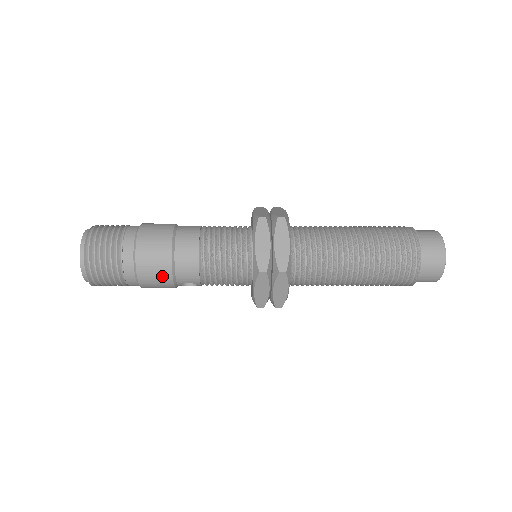
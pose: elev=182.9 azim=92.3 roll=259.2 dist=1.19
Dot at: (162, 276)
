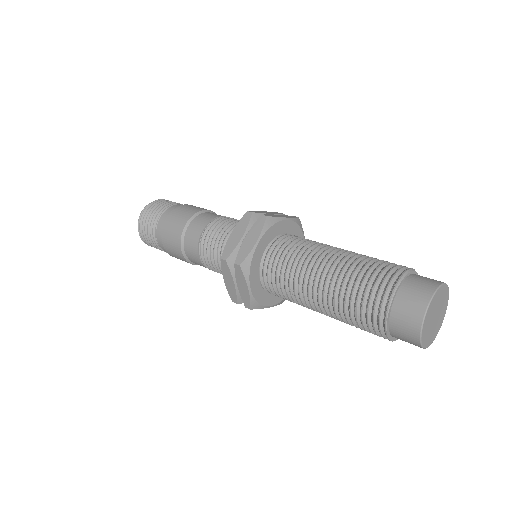
Dot at: occluded
